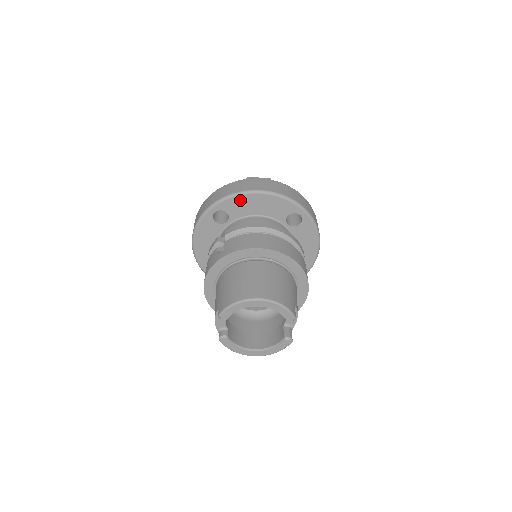
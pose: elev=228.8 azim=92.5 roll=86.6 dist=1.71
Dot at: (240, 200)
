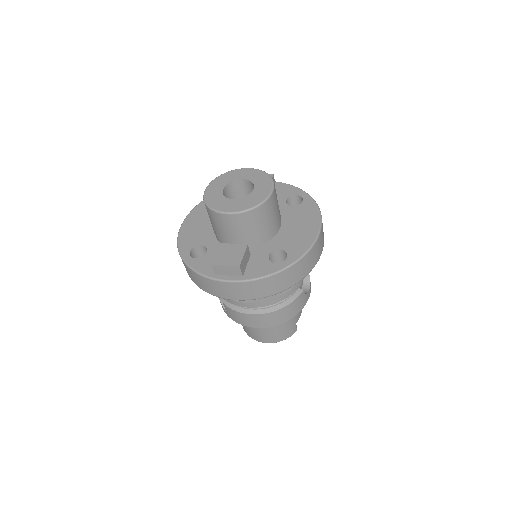
Dot at: occluded
